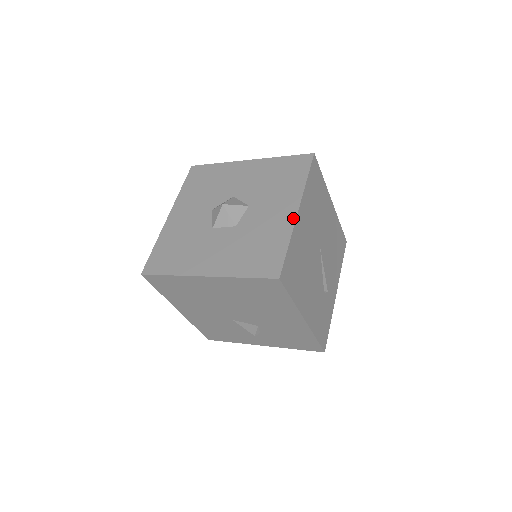
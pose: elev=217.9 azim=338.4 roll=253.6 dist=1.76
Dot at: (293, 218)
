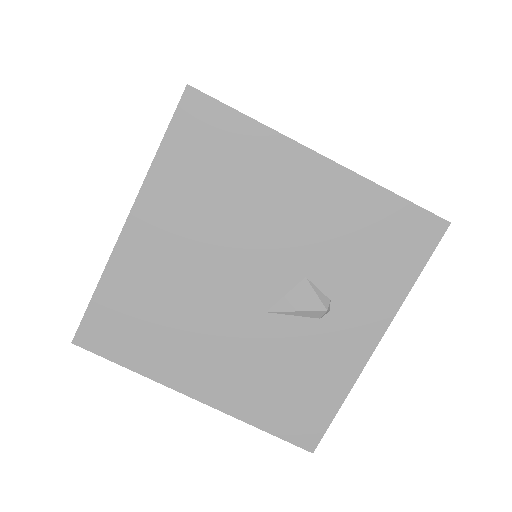
Dot at: occluded
